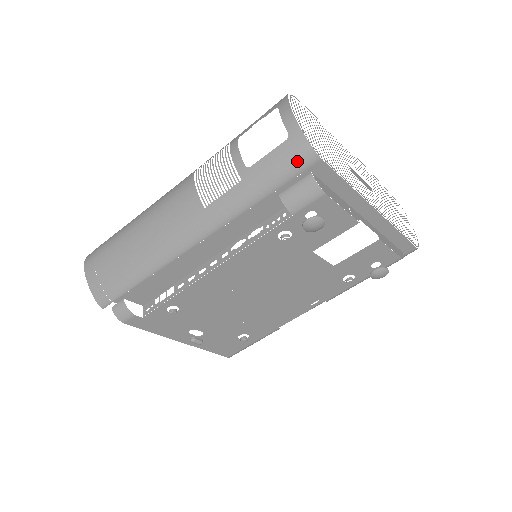
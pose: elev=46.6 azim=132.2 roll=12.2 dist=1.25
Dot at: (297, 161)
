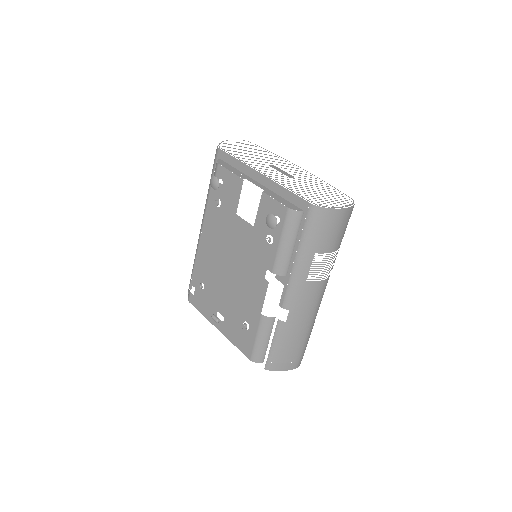
Dot at: (215, 156)
